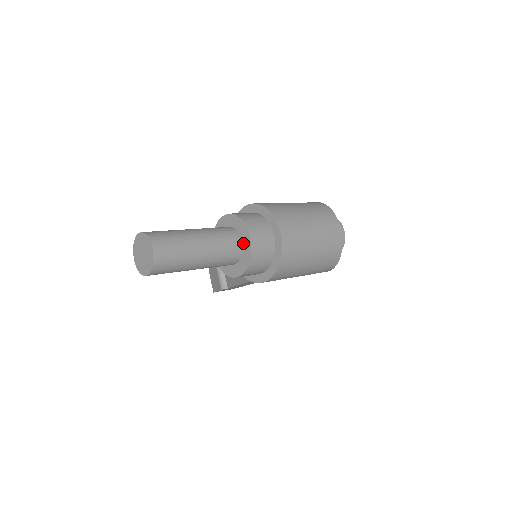
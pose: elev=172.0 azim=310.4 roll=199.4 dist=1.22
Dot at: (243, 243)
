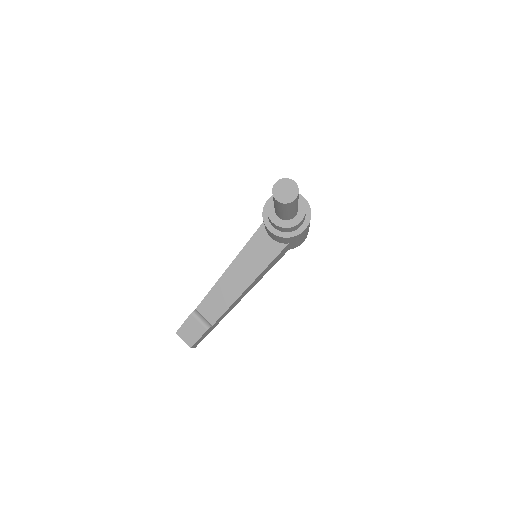
Dot at: occluded
